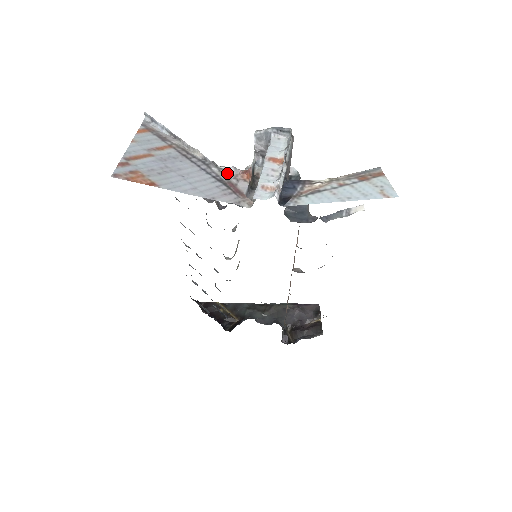
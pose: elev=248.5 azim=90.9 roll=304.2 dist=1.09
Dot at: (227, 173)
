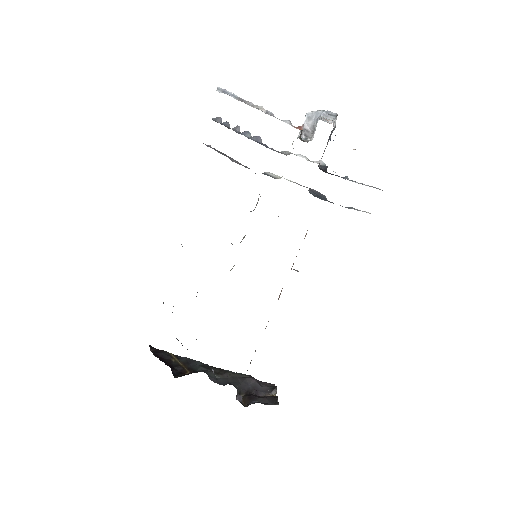
Dot at: (285, 121)
